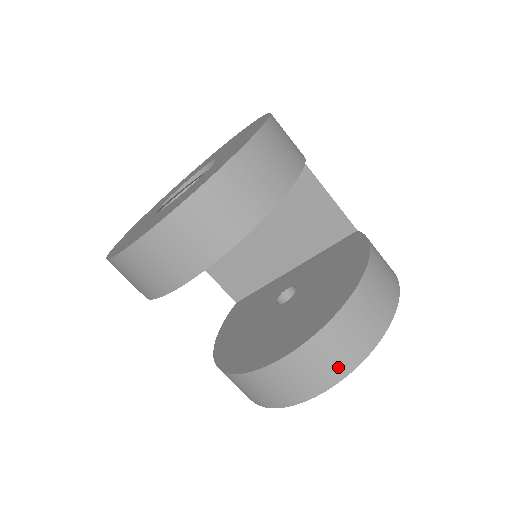
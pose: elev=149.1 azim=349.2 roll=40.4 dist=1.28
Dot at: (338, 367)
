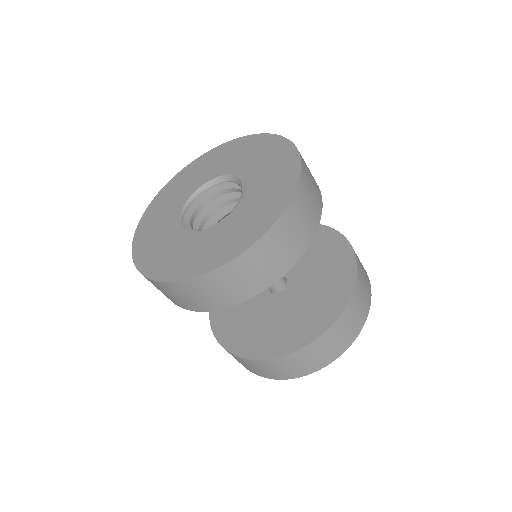
Dot at: (351, 334)
